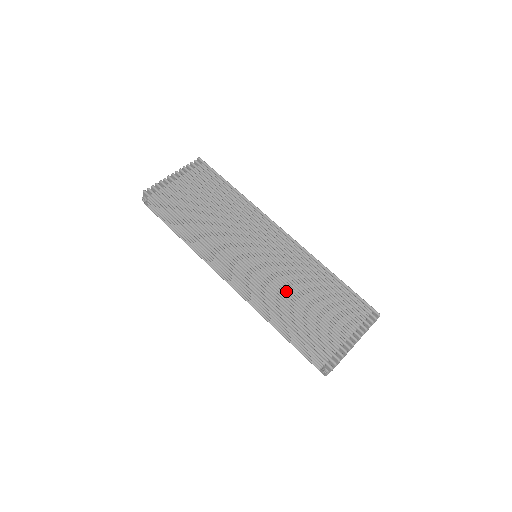
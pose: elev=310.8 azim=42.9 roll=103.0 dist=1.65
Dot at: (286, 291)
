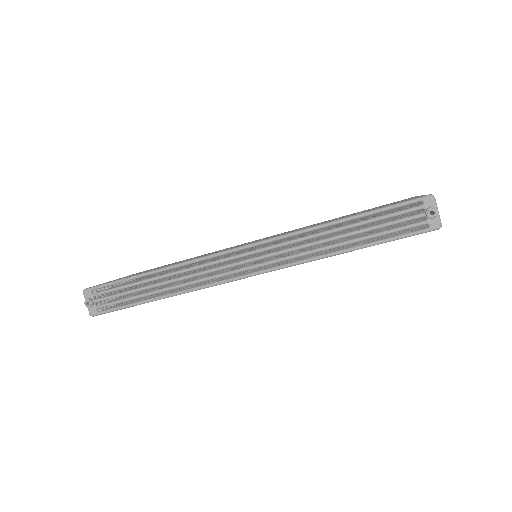
Dot at: occluded
